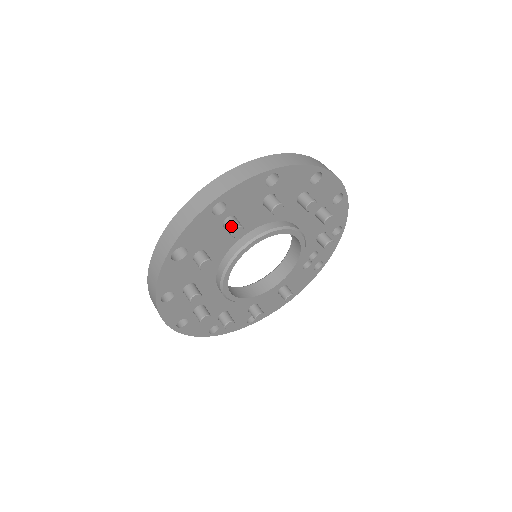
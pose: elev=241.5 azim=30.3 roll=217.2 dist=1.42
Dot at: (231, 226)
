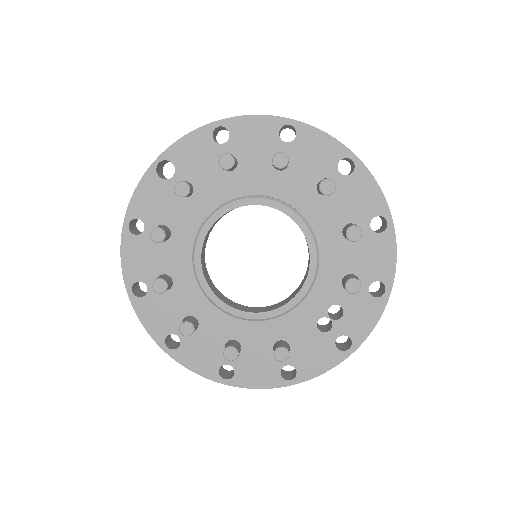
Dot at: (223, 154)
